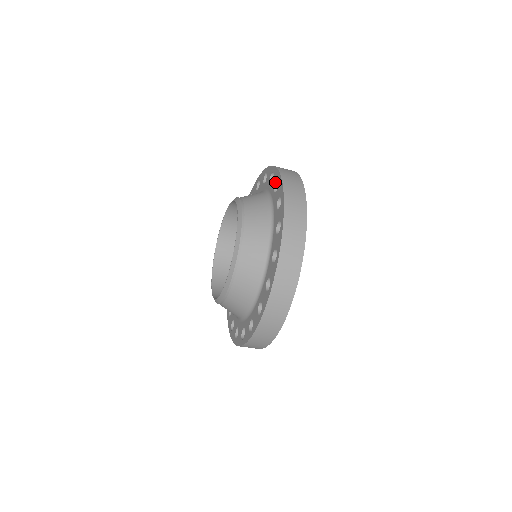
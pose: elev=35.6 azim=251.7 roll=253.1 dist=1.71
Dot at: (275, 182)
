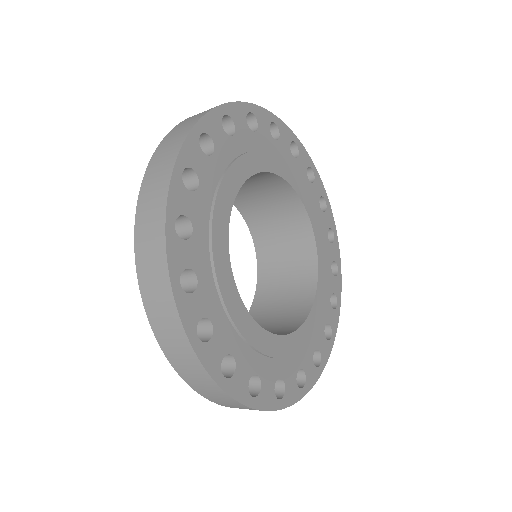
Dot at: occluded
